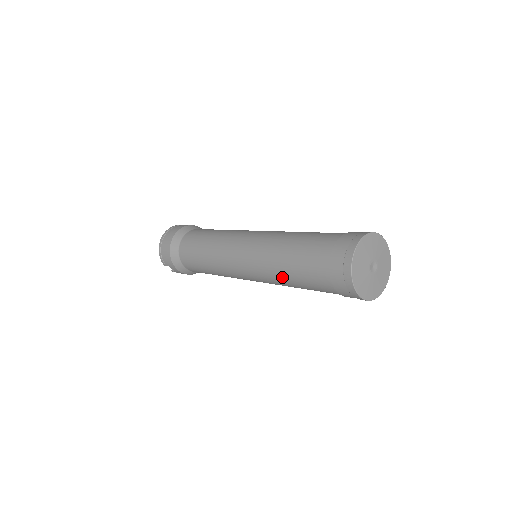
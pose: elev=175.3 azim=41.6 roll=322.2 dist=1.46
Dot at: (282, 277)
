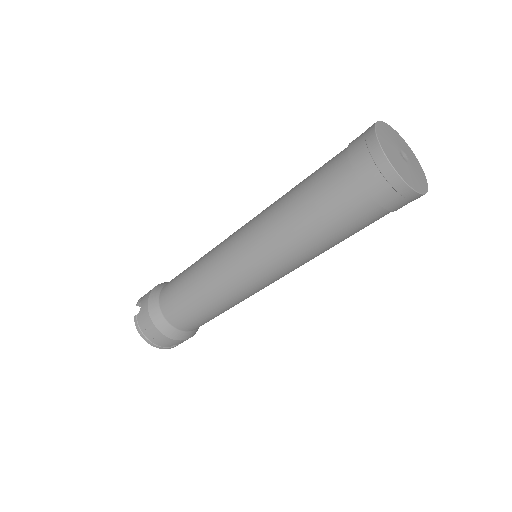
Dot at: (285, 196)
